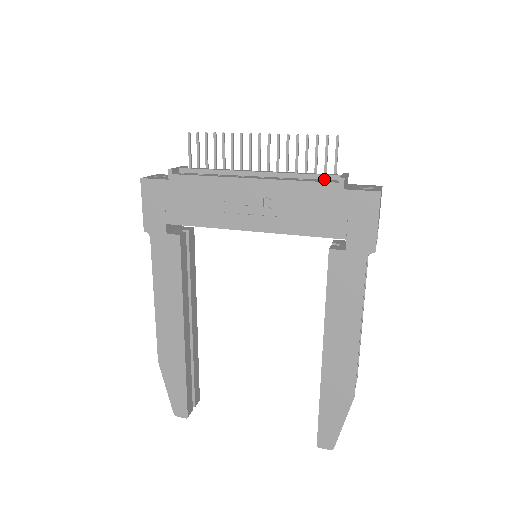
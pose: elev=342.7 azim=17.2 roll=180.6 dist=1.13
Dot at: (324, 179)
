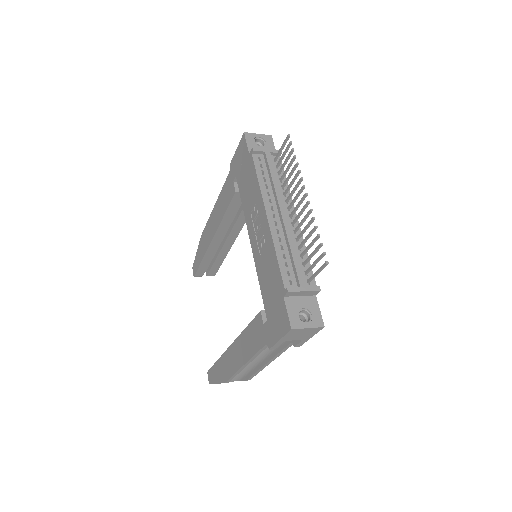
Dot at: (295, 274)
